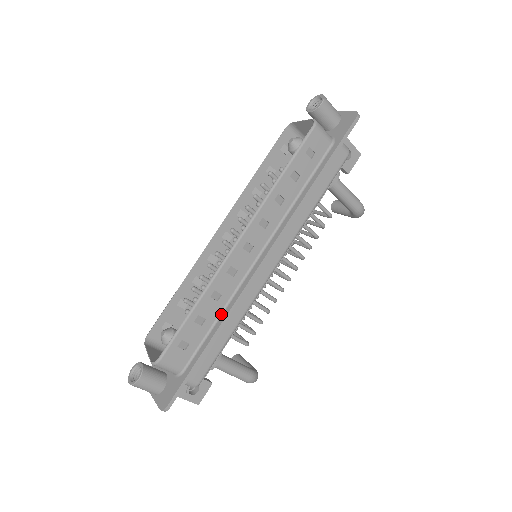
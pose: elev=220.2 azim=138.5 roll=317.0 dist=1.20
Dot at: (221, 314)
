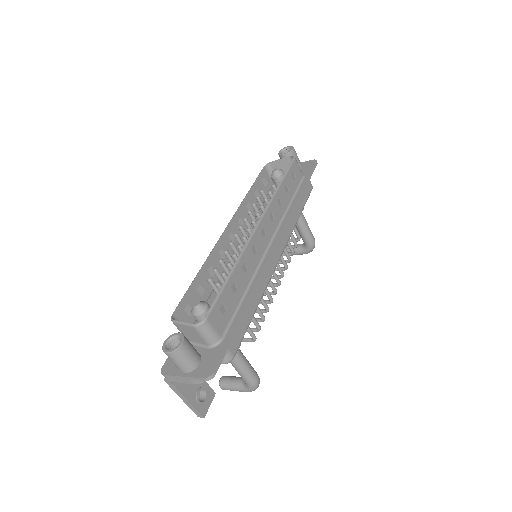
Dot at: (248, 288)
